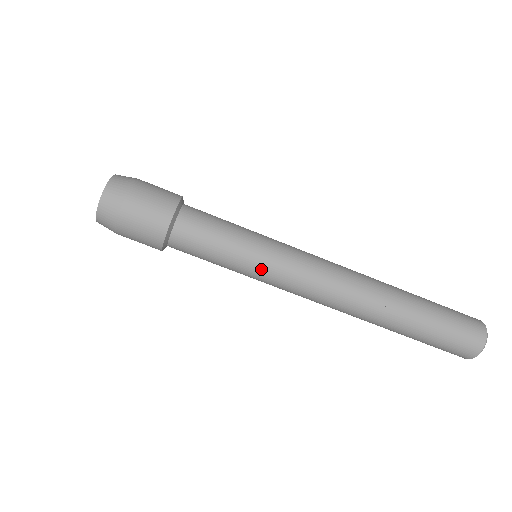
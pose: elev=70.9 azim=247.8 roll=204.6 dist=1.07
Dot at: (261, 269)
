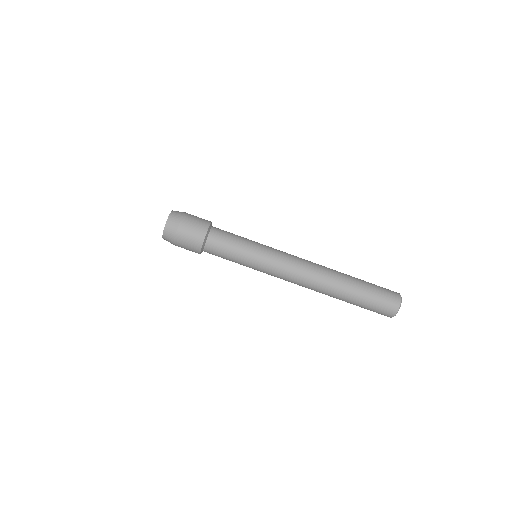
Dot at: (263, 250)
